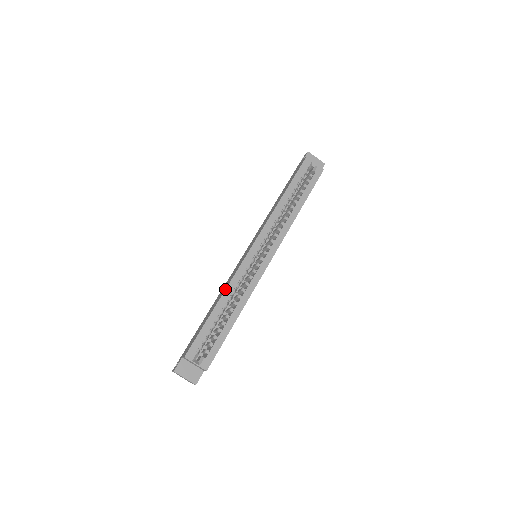
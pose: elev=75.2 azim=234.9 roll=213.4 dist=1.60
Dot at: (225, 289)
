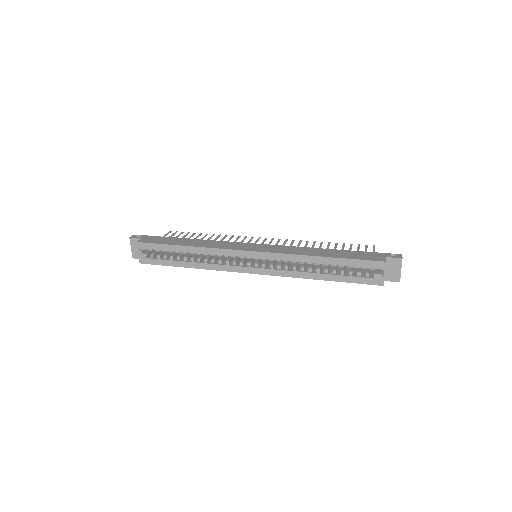
Dot at: (202, 247)
